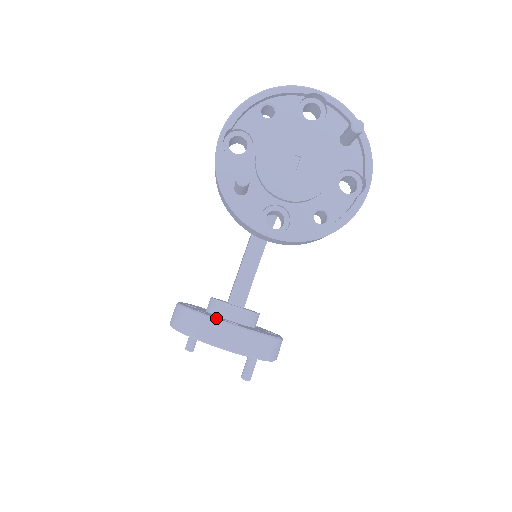
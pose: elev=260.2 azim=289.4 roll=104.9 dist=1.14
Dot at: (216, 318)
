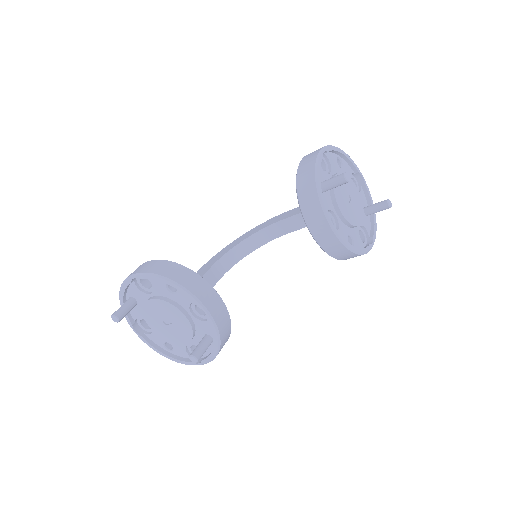
Dot at: occluded
